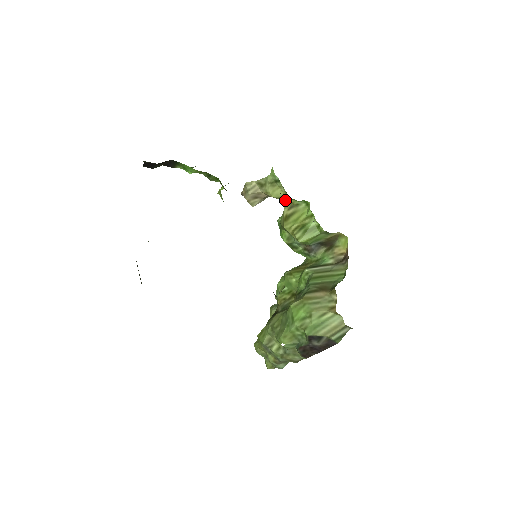
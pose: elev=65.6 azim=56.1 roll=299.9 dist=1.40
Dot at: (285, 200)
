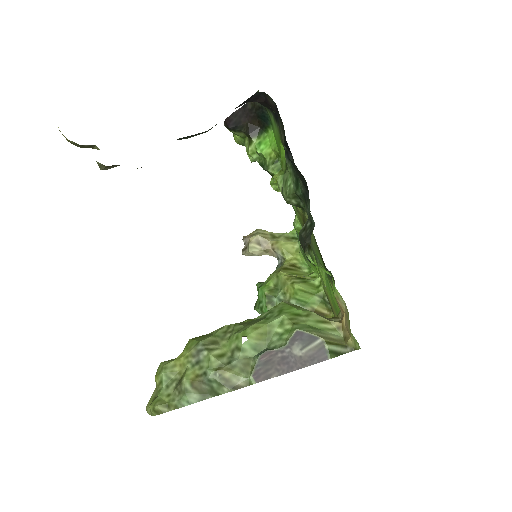
Dot at: (289, 258)
